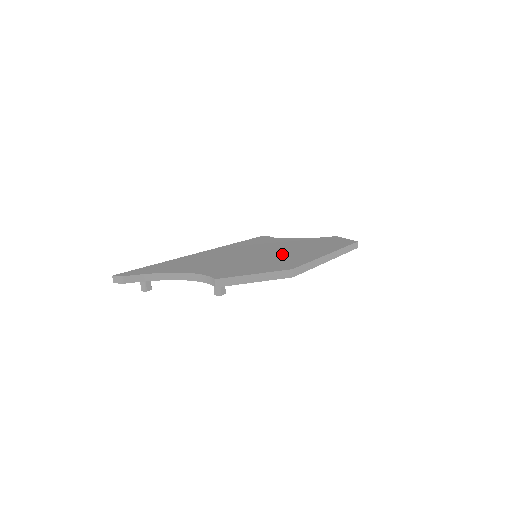
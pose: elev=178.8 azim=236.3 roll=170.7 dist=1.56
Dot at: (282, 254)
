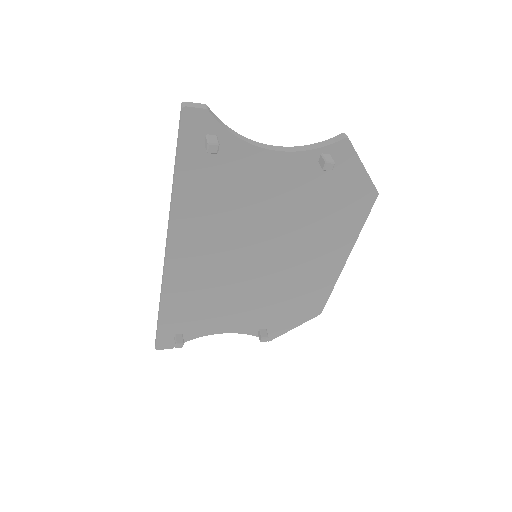
Dot at: occluded
